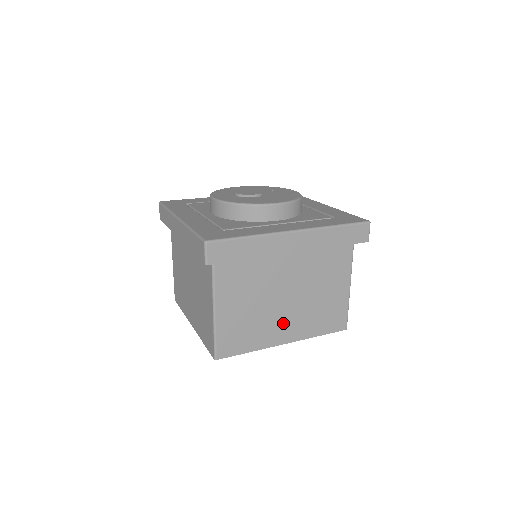
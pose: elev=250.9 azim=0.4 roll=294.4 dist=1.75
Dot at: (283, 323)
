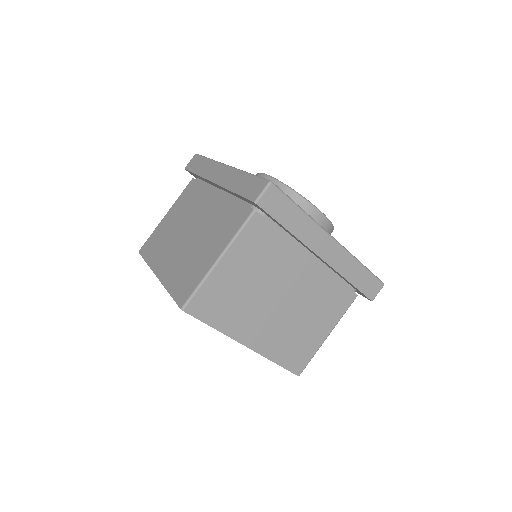
Dot at: (260, 323)
